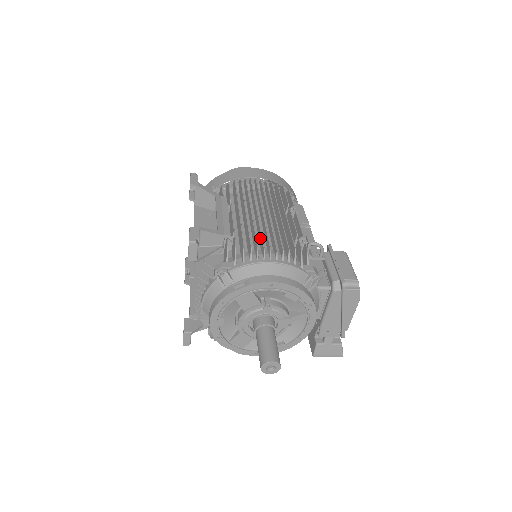
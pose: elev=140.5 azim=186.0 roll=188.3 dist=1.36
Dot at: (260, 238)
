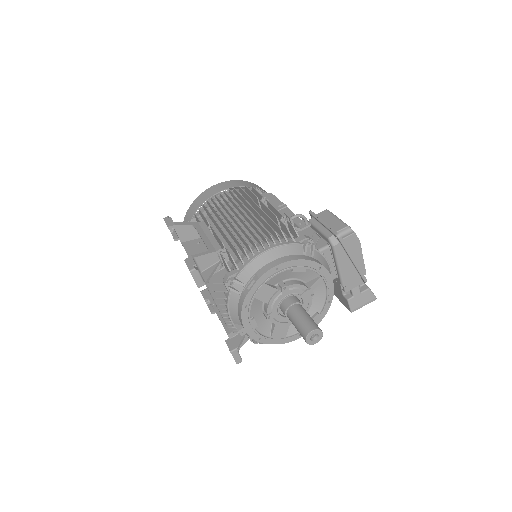
Dot at: (247, 237)
